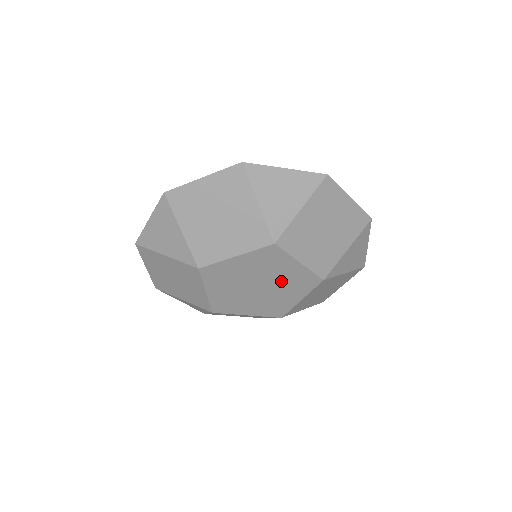
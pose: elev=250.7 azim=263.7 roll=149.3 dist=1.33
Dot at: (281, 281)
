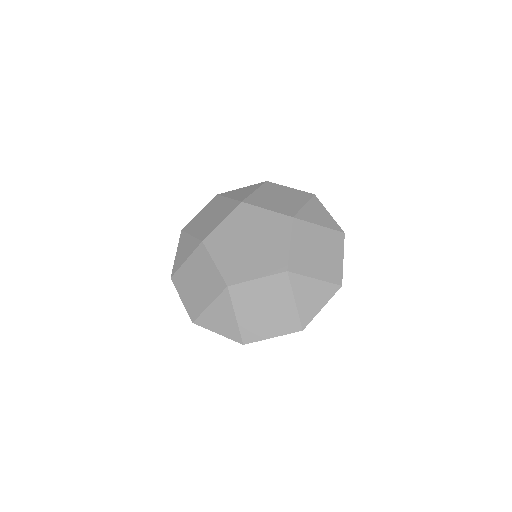
Dot at: (263, 231)
